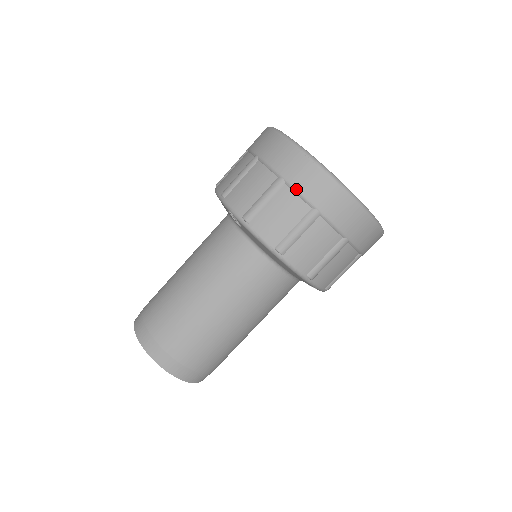
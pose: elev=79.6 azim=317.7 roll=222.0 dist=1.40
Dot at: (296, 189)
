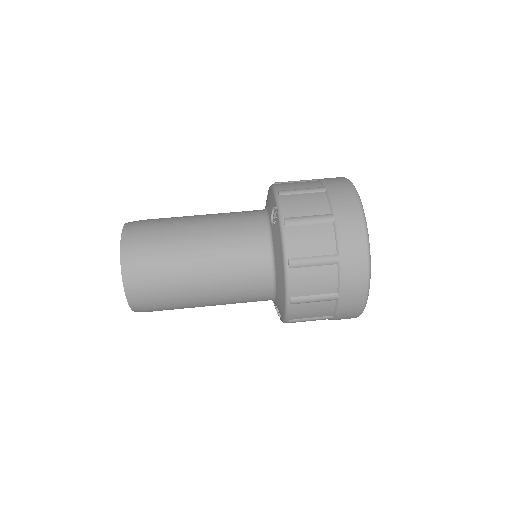
Dot at: (338, 232)
